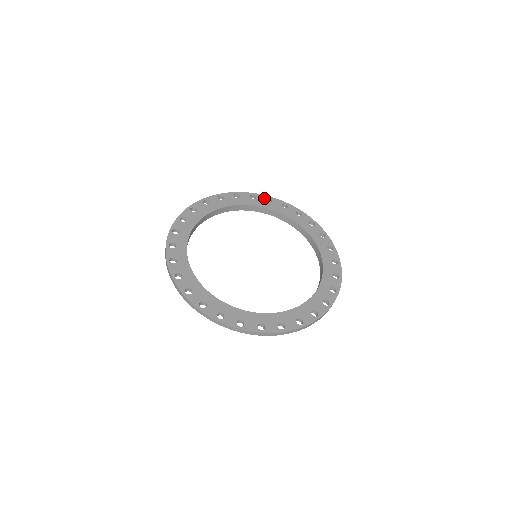
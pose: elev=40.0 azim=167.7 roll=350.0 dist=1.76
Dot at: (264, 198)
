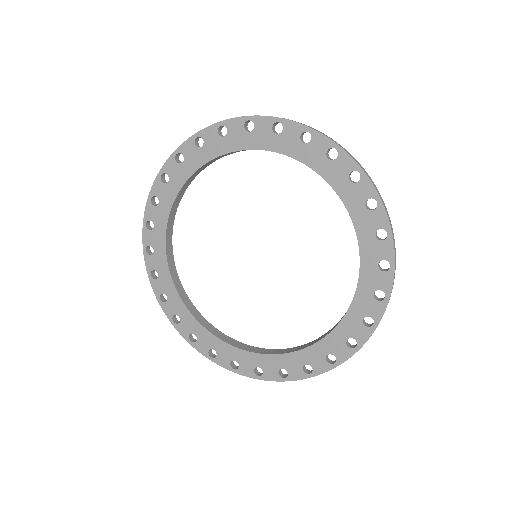
Dot at: (368, 194)
